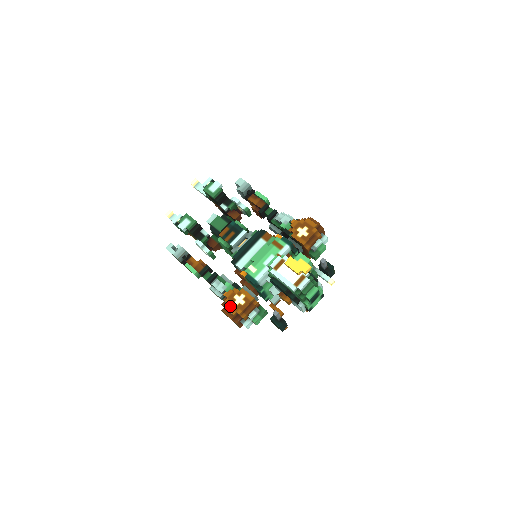
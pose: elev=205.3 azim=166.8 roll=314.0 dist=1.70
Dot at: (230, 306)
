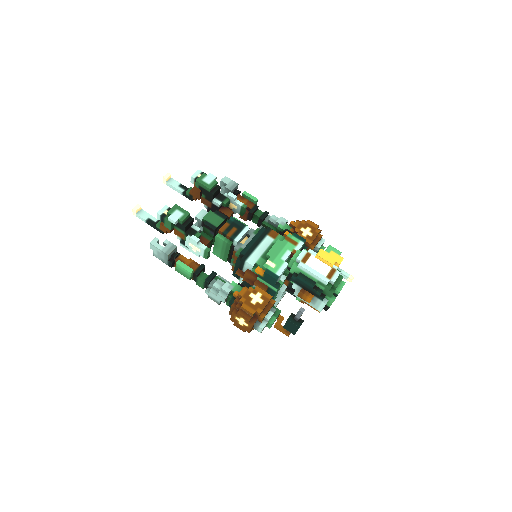
Dot at: (247, 305)
